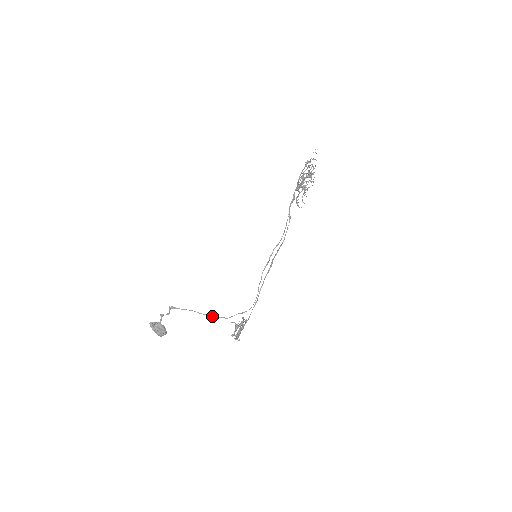
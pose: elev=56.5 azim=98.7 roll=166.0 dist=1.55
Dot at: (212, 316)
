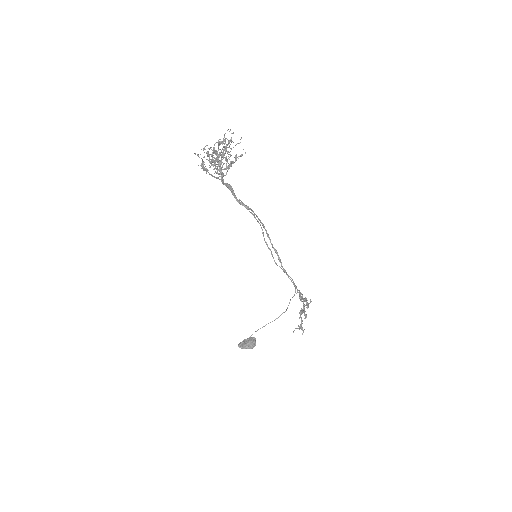
Dot at: (274, 320)
